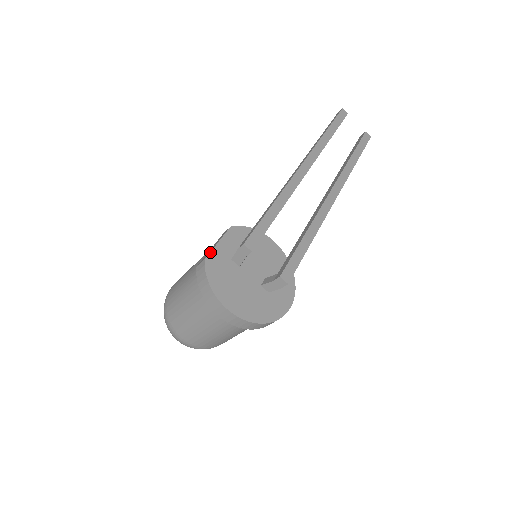
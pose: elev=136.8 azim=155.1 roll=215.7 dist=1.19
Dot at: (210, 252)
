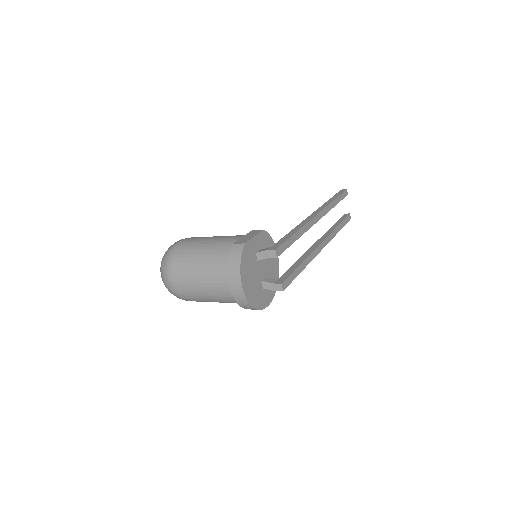
Dot at: (249, 240)
